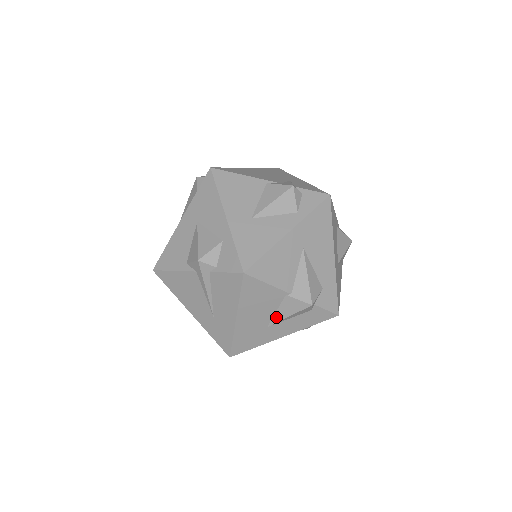
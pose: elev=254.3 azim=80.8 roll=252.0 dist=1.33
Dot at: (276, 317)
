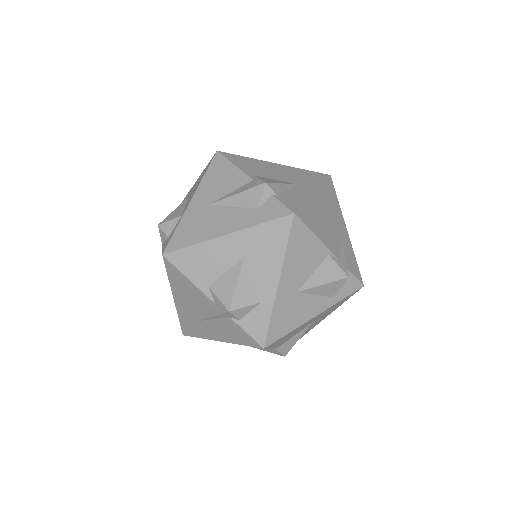
Dot at: occluded
